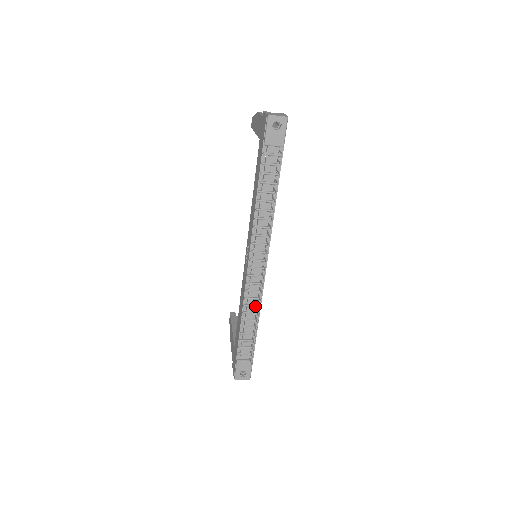
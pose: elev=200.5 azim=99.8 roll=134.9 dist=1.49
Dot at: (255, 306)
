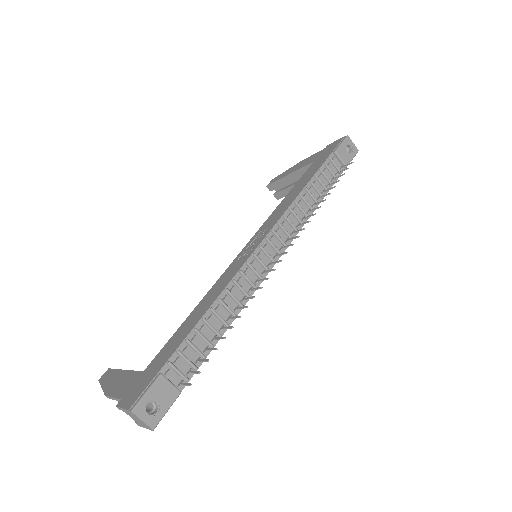
Dot at: (238, 301)
